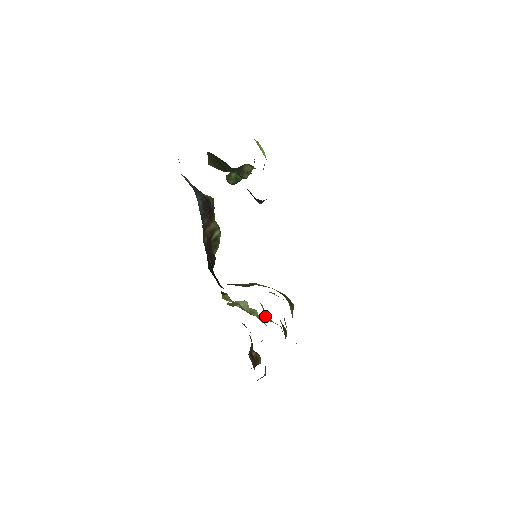
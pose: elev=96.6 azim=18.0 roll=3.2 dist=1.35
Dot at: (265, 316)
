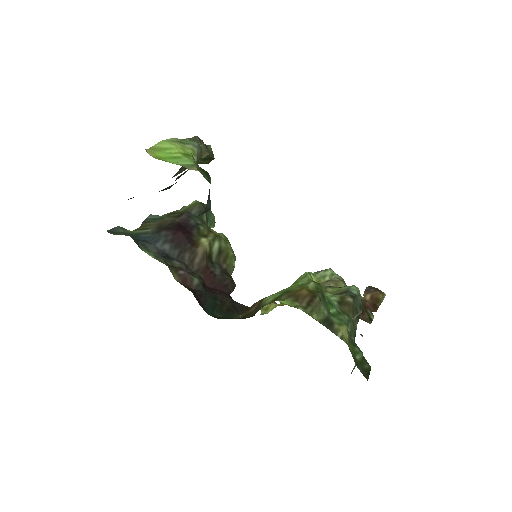
Dot at: (325, 290)
